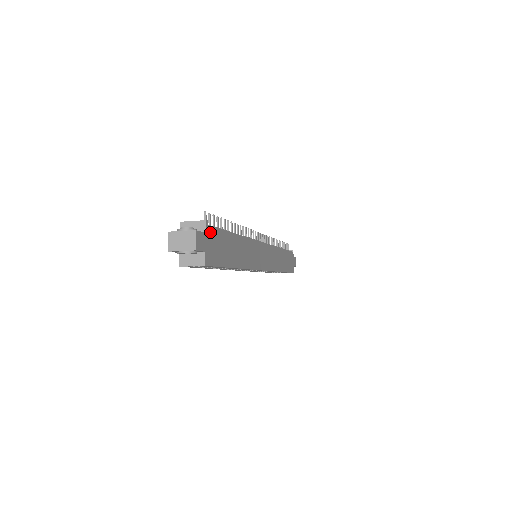
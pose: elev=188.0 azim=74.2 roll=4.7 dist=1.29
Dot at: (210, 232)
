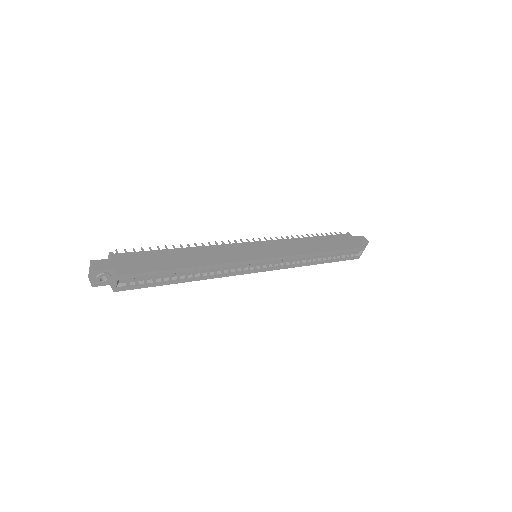
Dot at: (120, 257)
